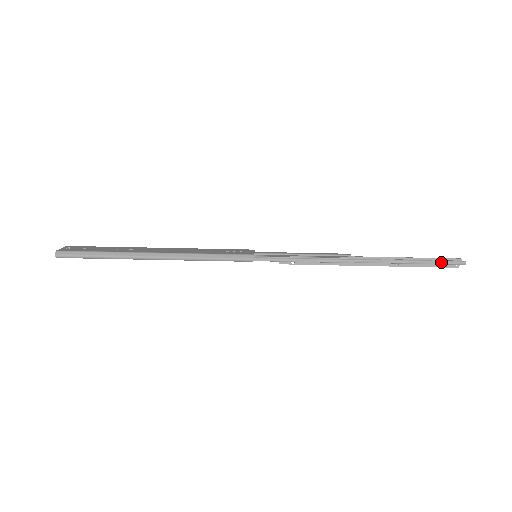
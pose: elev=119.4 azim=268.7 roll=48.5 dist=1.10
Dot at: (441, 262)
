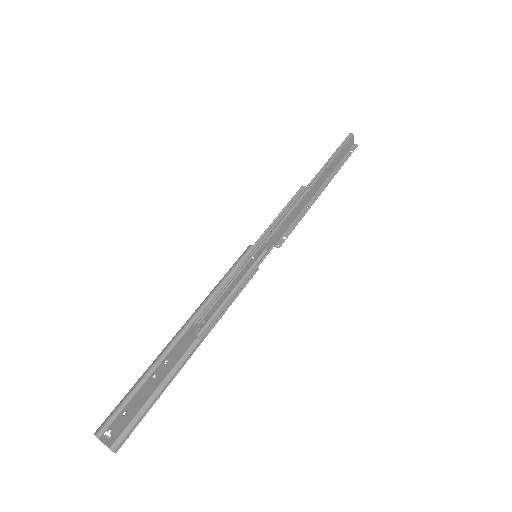
Dot at: (342, 145)
